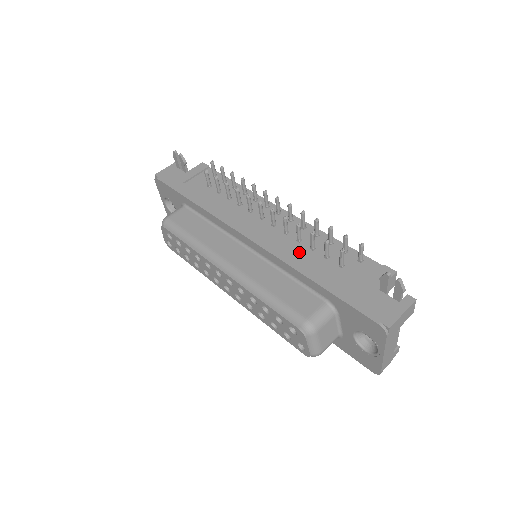
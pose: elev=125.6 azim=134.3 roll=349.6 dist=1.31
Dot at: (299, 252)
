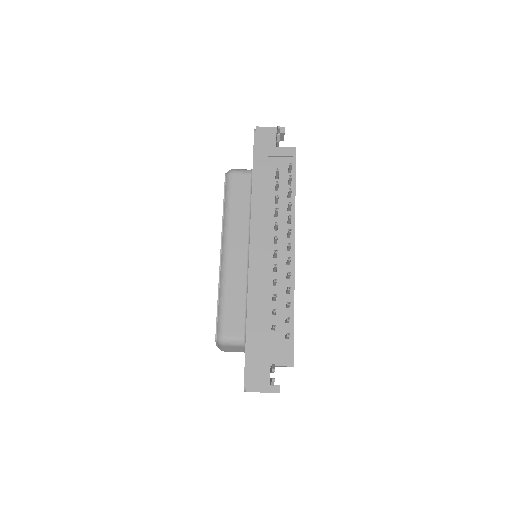
Dot at: (264, 293)
